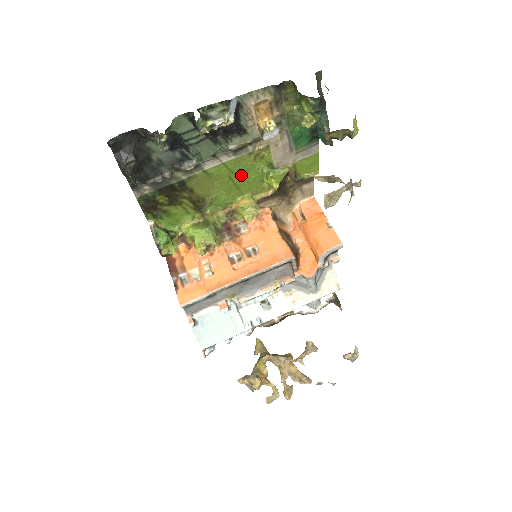
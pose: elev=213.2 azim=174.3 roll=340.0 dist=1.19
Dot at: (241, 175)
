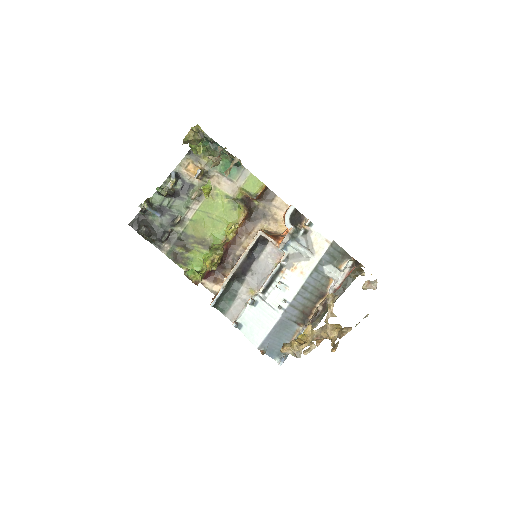
Dot at: (214, 212)
